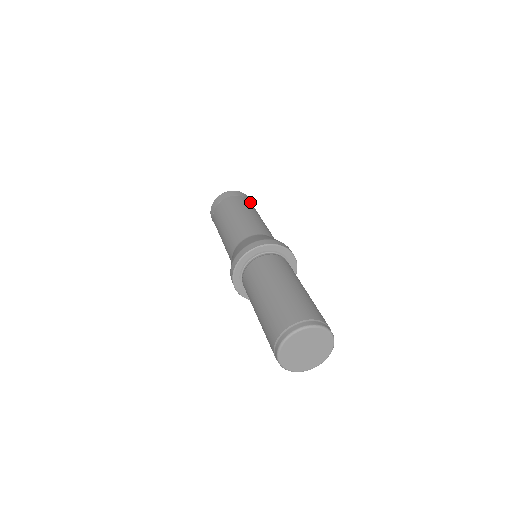
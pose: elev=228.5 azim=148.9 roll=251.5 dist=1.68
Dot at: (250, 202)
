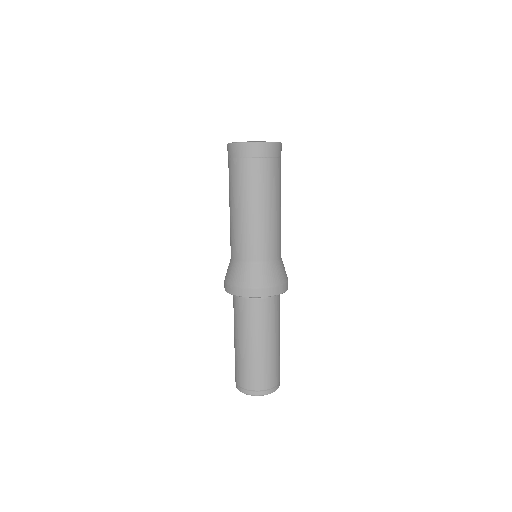
Dot at: (280, 163)
